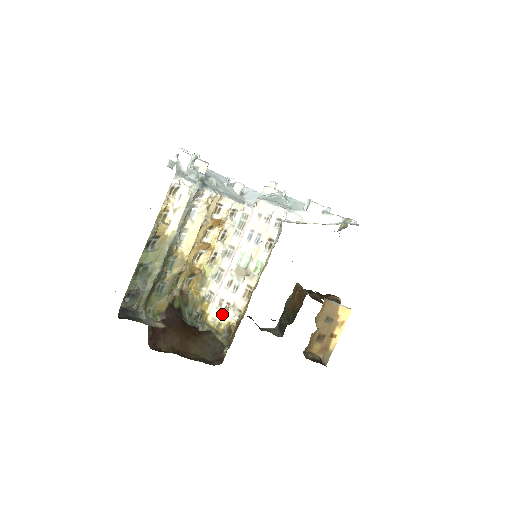
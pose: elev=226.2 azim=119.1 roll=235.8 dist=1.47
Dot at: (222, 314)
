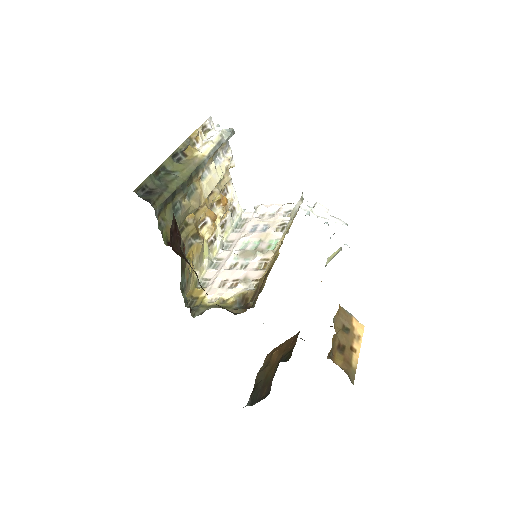
Dot at: (228, 290)
